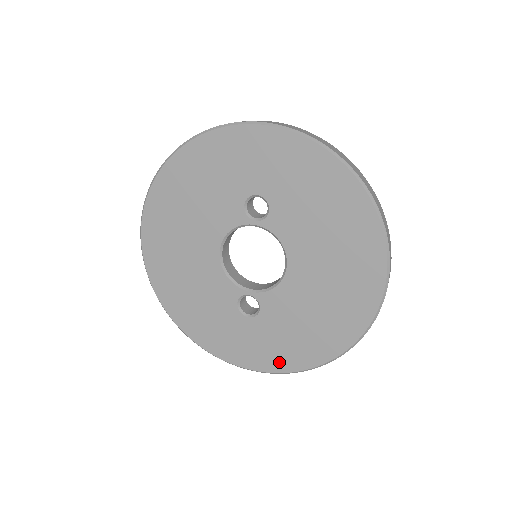
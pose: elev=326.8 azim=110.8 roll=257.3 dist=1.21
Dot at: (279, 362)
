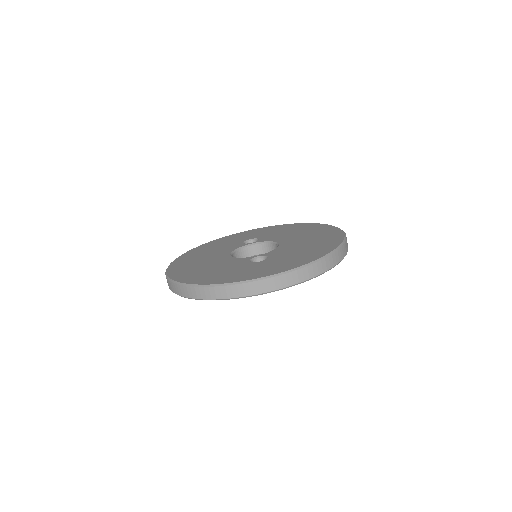
Dot at: occluded
